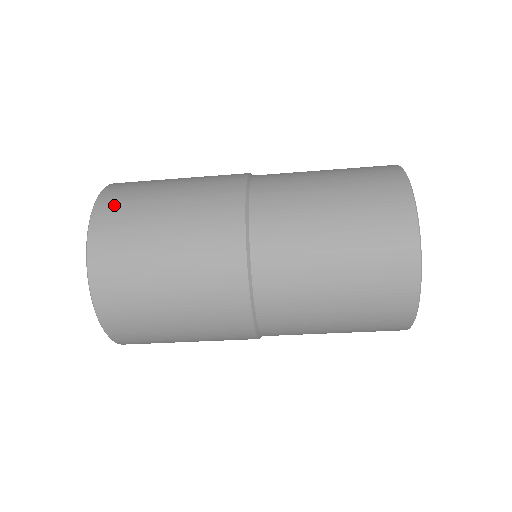
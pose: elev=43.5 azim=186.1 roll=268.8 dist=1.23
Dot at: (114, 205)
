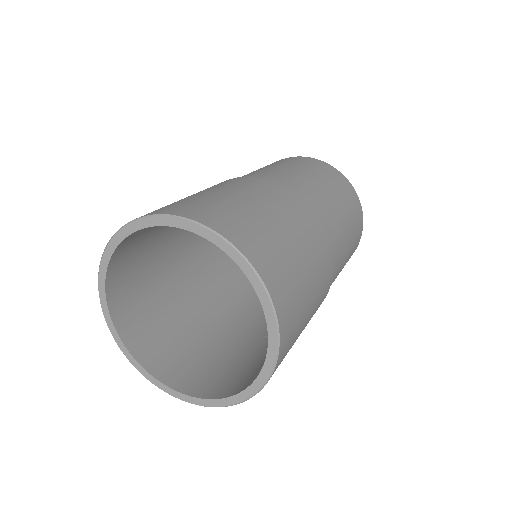
Dot at: (283, 288)
